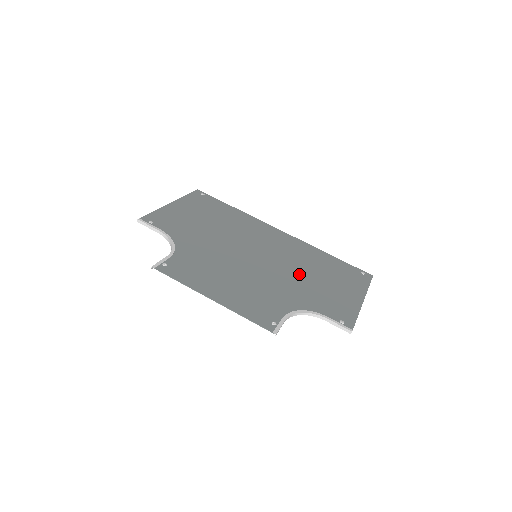
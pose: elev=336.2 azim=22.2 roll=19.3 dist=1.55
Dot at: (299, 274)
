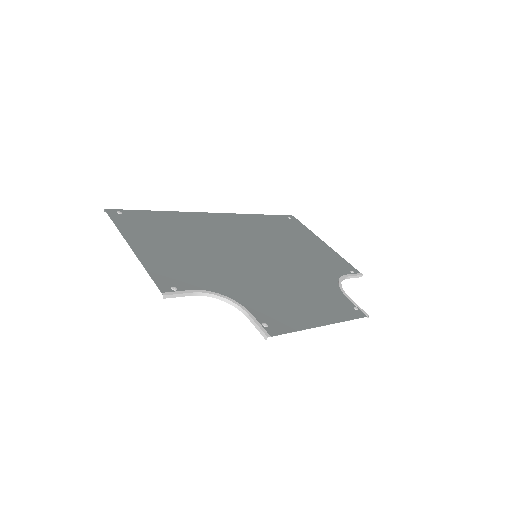
Dot at: (288, 250)
